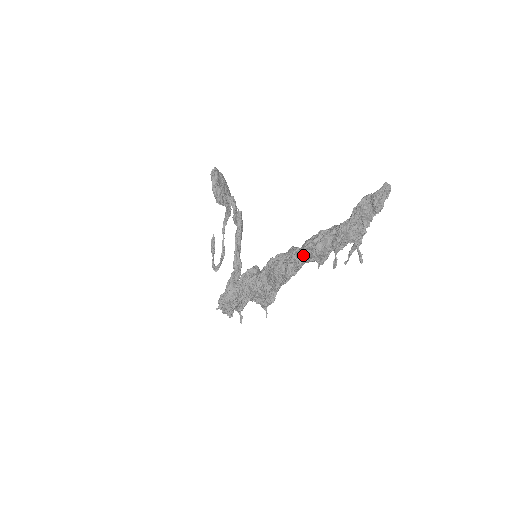
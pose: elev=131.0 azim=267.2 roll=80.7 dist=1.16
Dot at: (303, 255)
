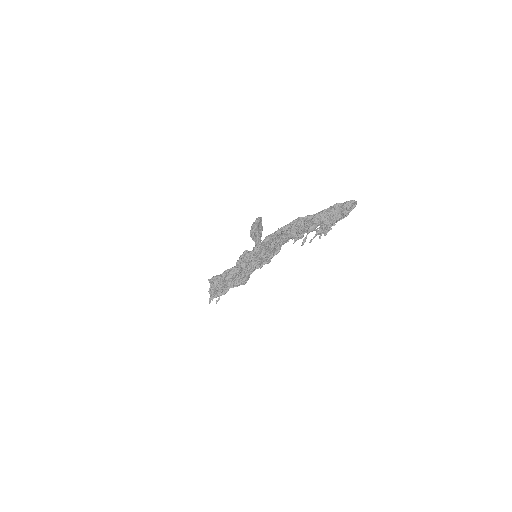
Dot at: (289, 228)
